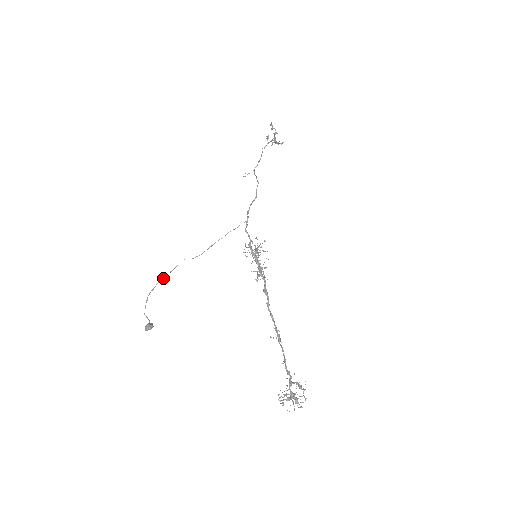
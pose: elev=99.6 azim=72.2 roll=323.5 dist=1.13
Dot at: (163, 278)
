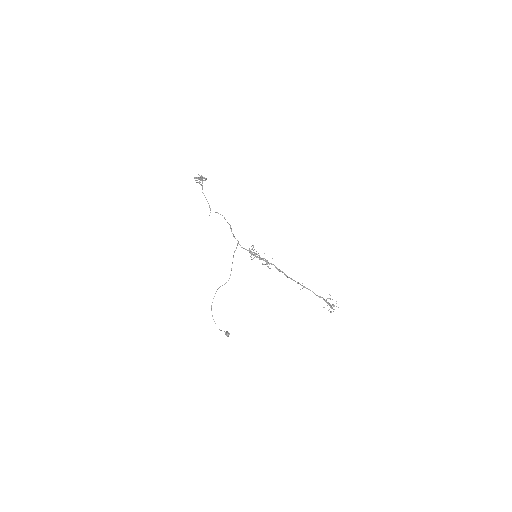
Dot at: (211, 305)
